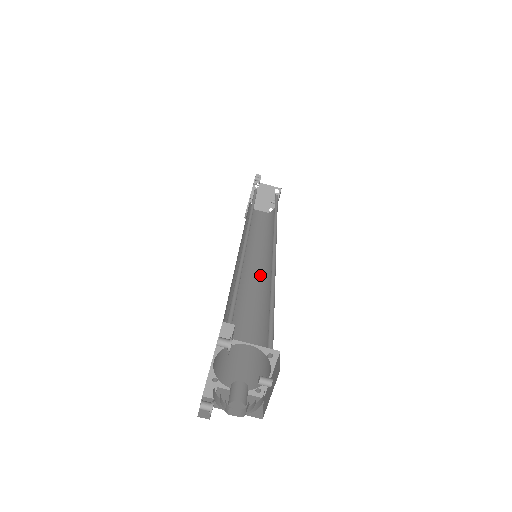
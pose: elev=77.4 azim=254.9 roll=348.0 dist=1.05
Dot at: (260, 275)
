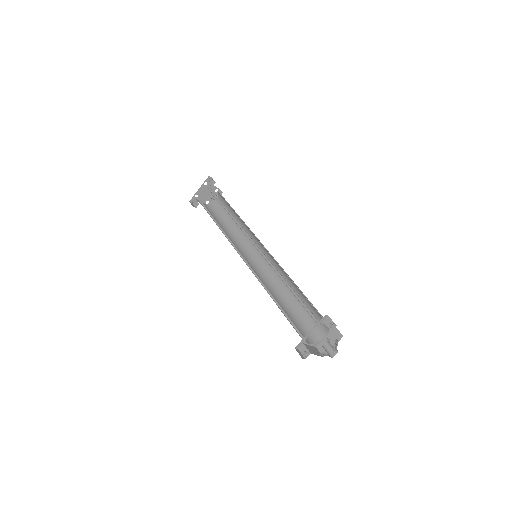
Dot at: (255, 268)
